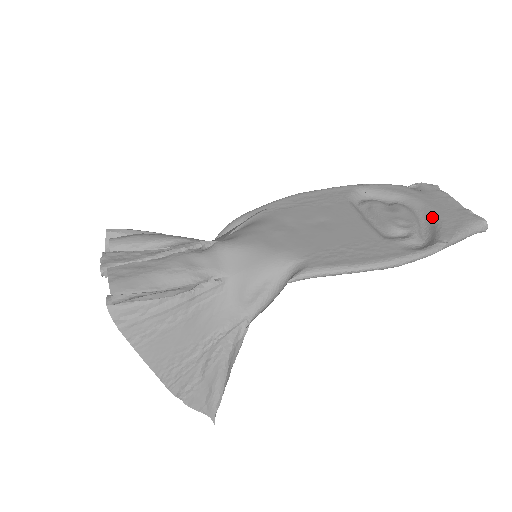
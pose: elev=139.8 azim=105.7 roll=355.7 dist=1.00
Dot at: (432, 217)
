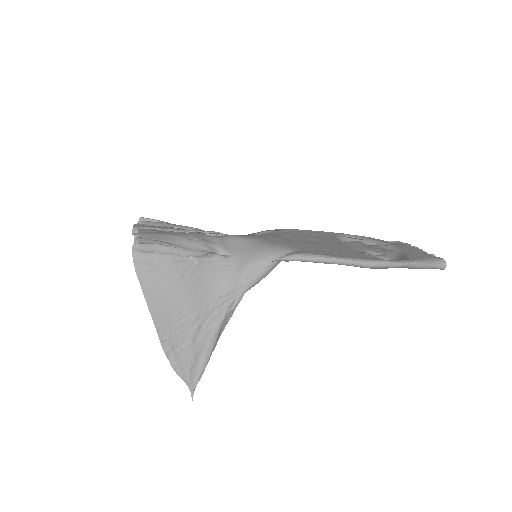
Dot at: (402, 253)
